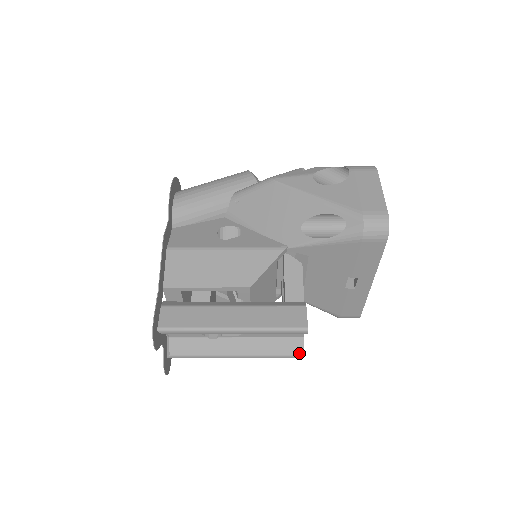
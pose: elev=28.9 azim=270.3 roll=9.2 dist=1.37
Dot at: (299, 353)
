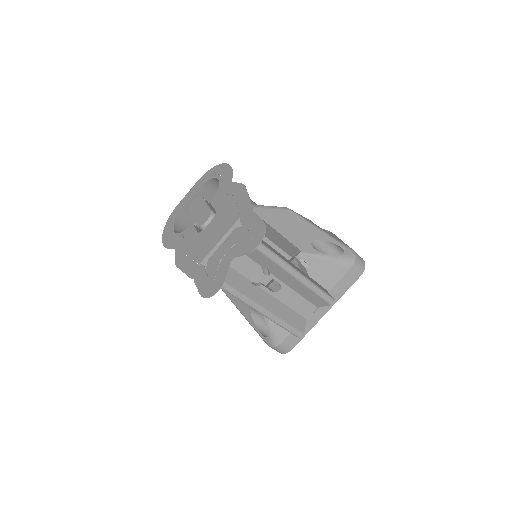
Dot at: (302, 331)
